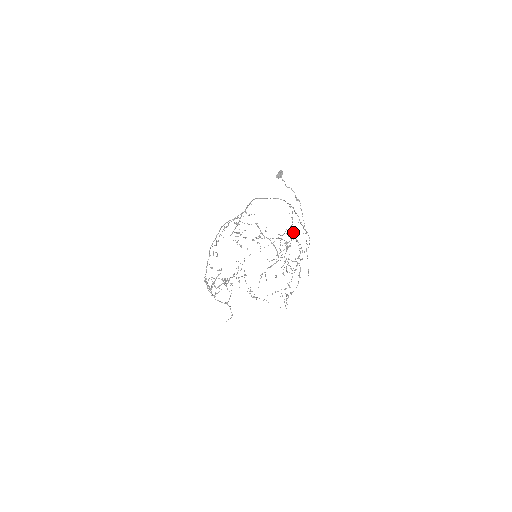
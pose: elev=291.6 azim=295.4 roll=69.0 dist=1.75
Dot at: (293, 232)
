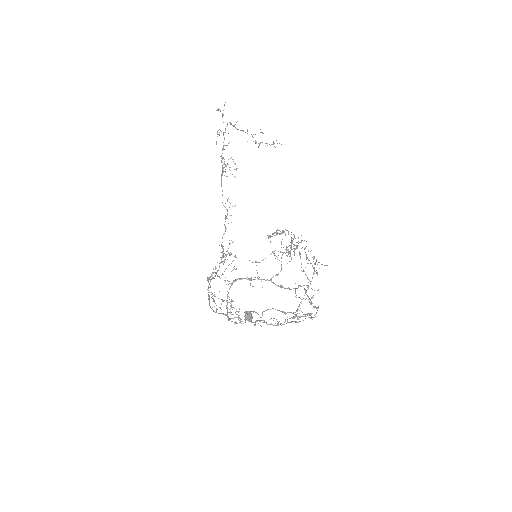
Dot at: (290, 246)
